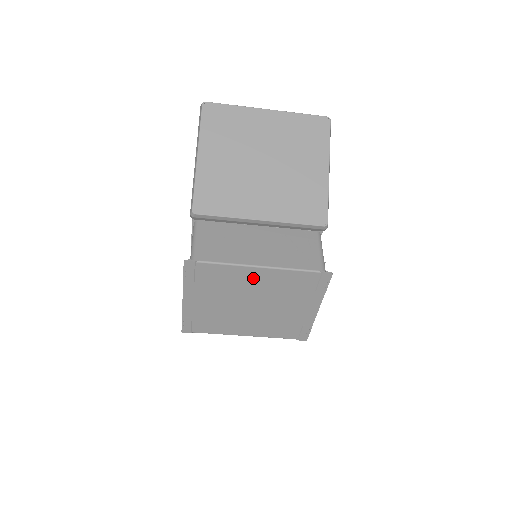
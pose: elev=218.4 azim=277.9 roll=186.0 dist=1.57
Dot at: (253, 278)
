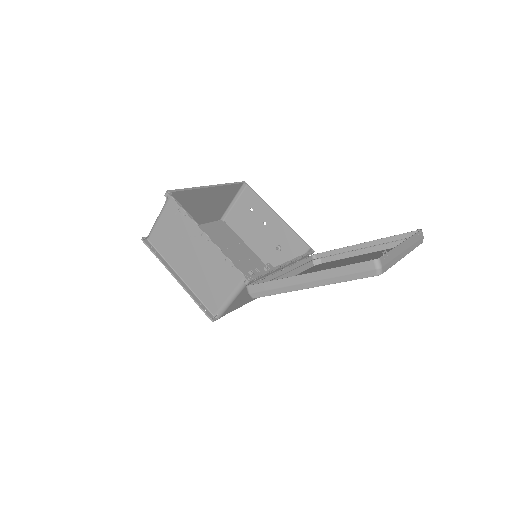
Dot at: occluded
